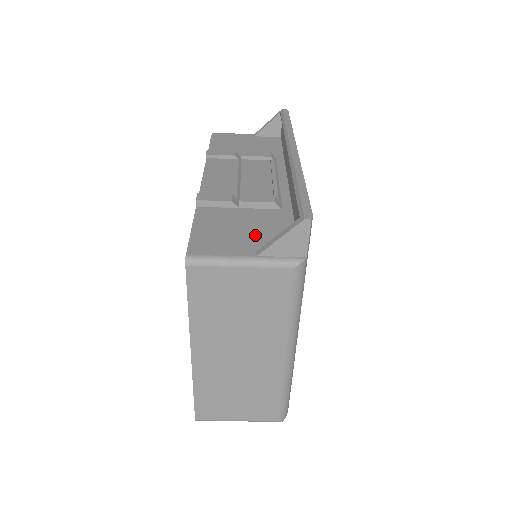
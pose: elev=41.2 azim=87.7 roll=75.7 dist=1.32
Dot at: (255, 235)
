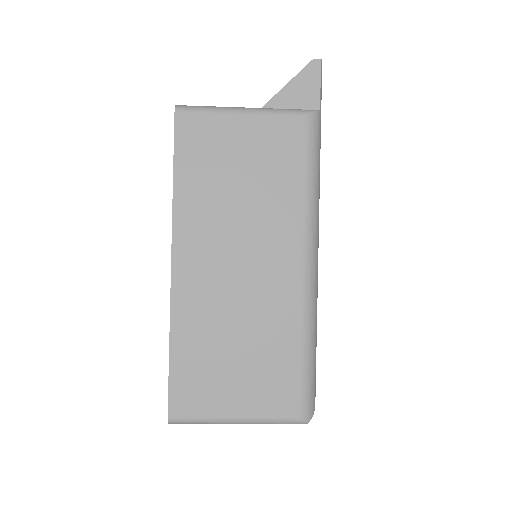
Dot at: occluded
